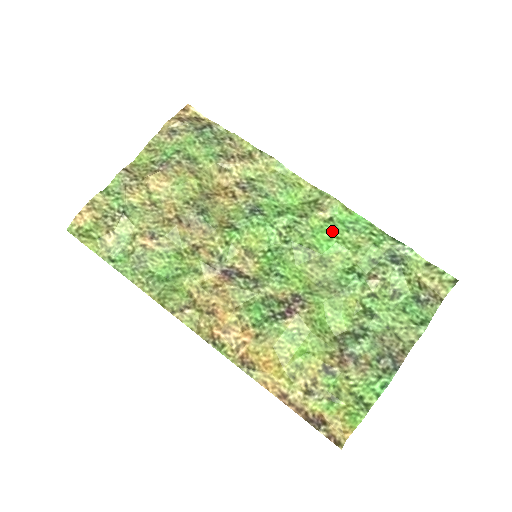
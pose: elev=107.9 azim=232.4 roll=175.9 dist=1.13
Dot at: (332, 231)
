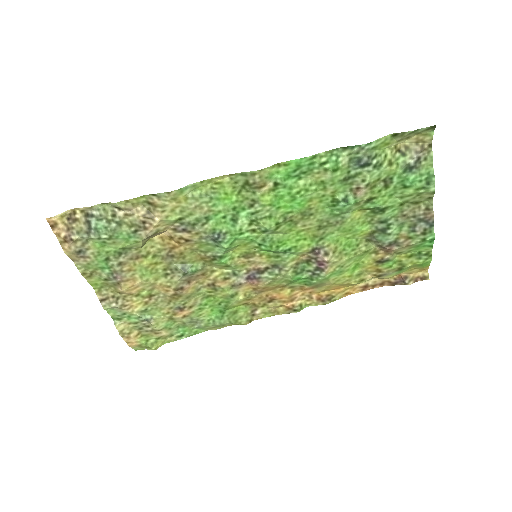
Dot at: (288, 192)
